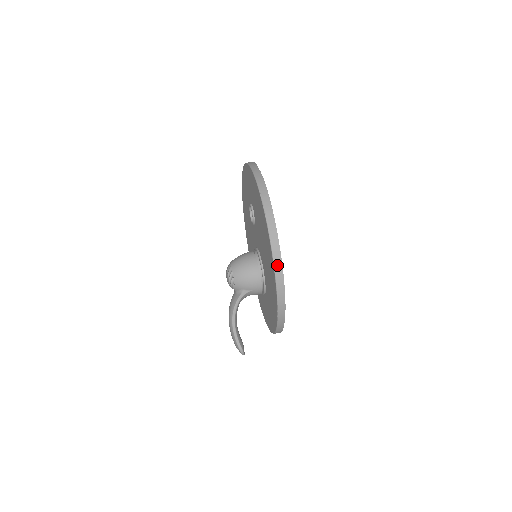
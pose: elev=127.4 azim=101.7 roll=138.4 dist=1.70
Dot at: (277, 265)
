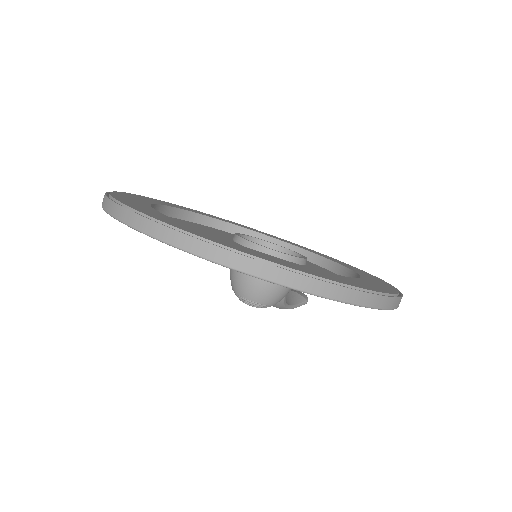
Dot at: (398, 304)
